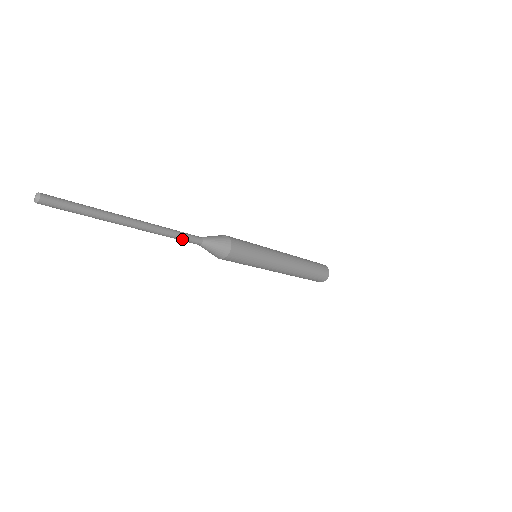
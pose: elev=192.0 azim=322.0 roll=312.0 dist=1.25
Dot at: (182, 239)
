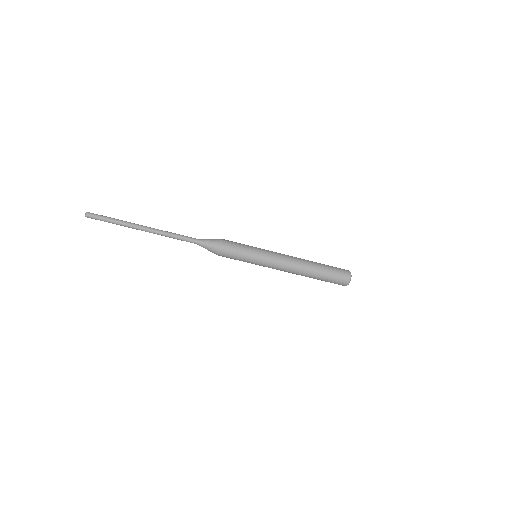
Dot at: (181, 237)
